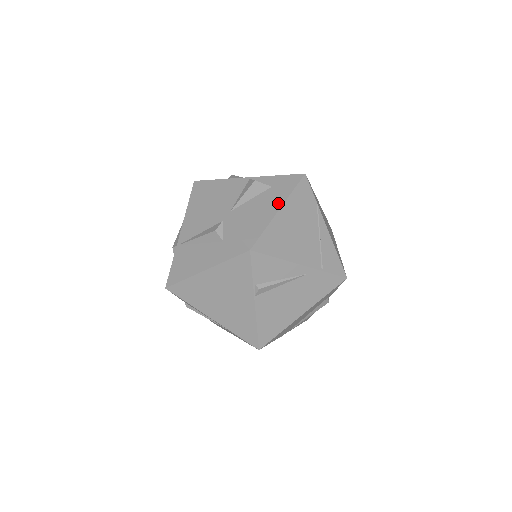
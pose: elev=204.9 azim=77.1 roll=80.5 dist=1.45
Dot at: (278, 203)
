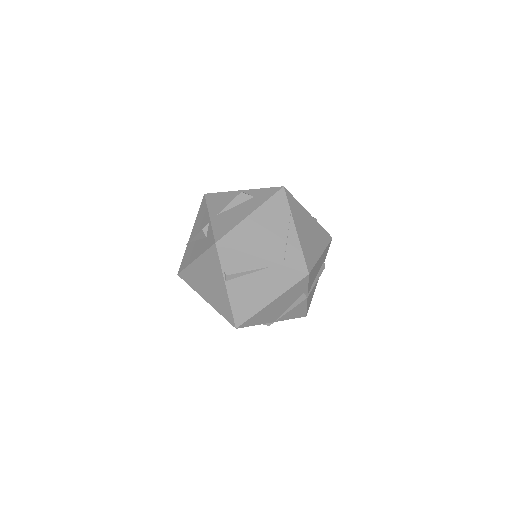
Dot at: (252, 209)
